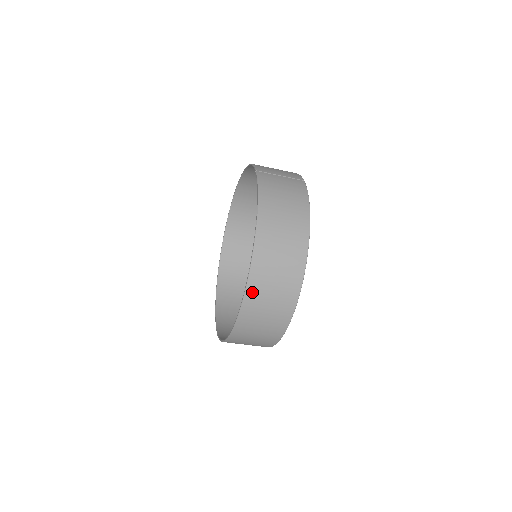
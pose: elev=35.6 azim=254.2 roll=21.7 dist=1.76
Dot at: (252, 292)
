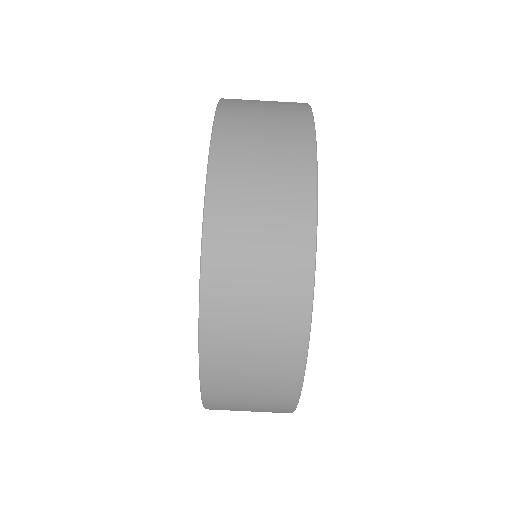
Dot at: (219, 206)
